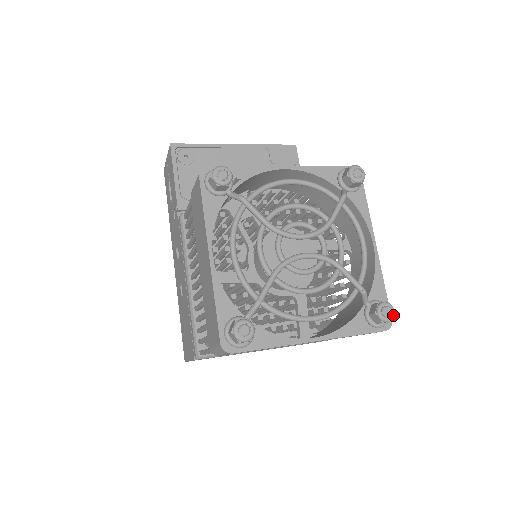
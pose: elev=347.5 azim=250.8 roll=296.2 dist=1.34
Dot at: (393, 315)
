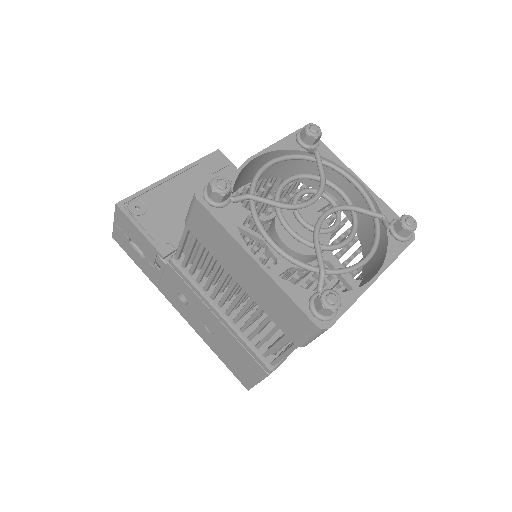
Dot at: (416, 222)
